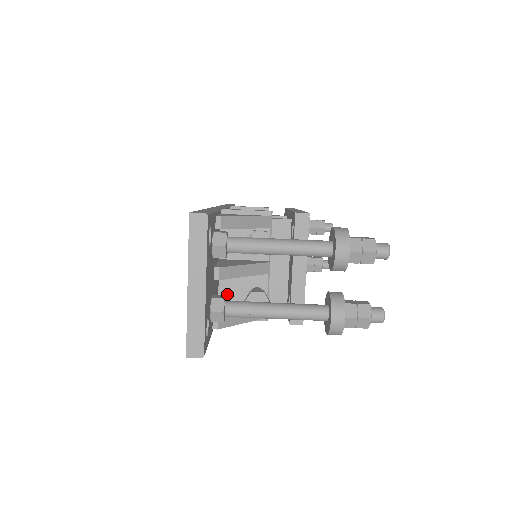
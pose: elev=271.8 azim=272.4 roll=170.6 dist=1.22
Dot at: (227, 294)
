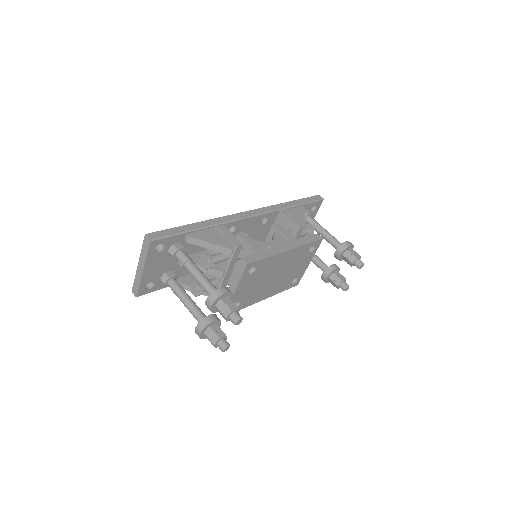
Dot at: occluded
